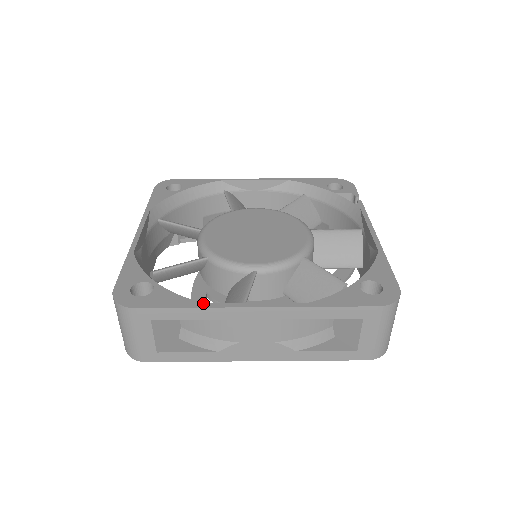
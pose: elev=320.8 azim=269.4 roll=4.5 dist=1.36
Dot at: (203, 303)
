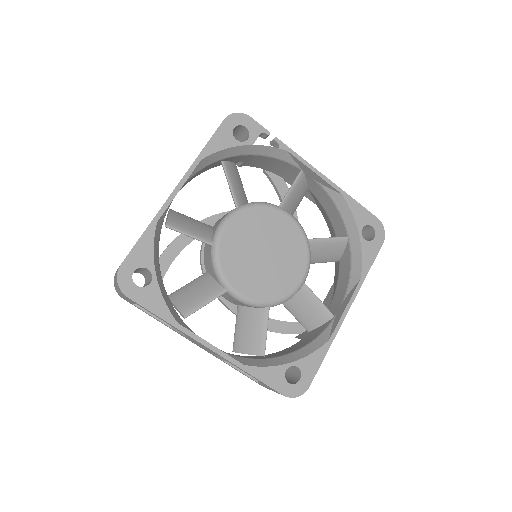
Dot at: (328, 342)
